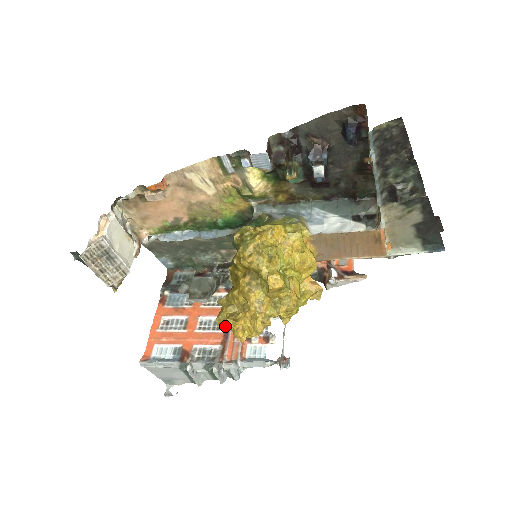
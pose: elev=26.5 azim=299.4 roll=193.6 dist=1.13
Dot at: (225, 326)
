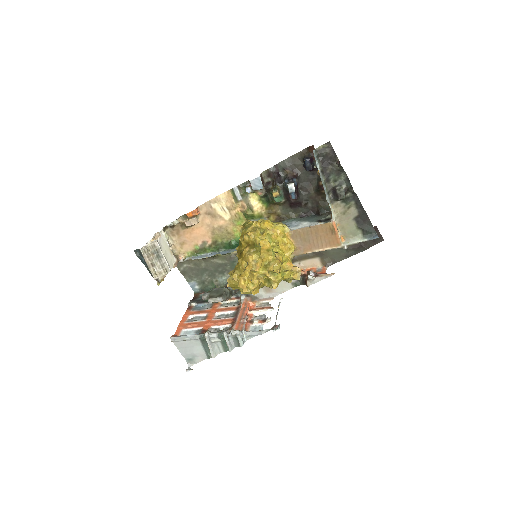
Dot at: (233, 286)
